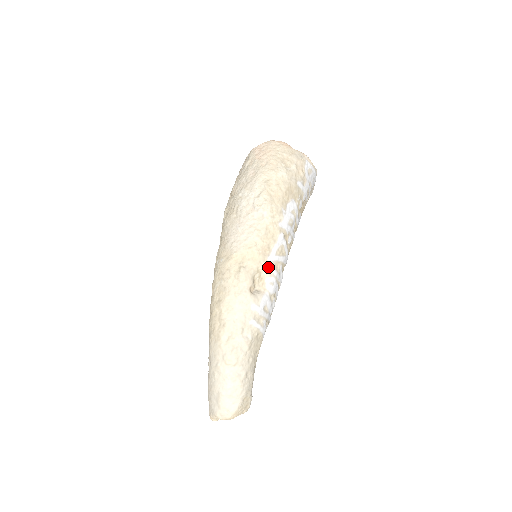
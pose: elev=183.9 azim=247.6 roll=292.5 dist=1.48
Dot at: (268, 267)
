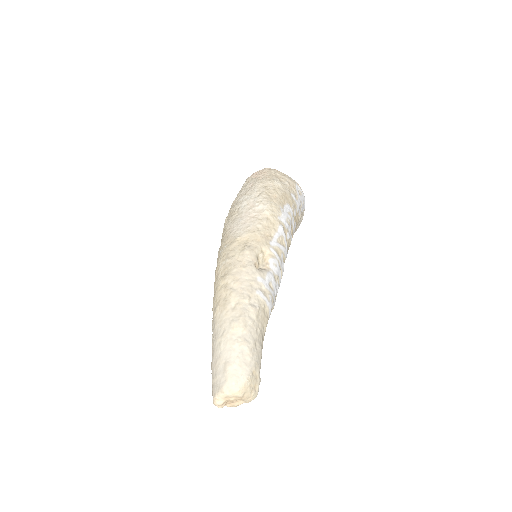
Dot at: (271, 250)
